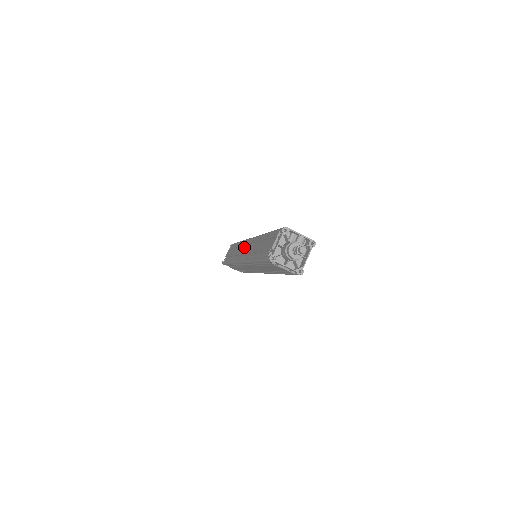
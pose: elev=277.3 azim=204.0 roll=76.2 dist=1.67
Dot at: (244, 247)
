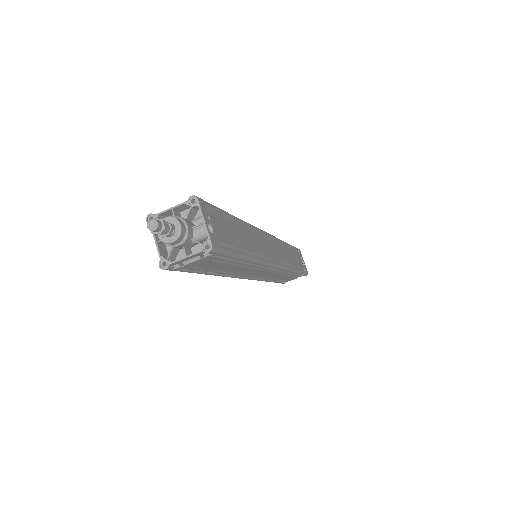
Dot at: occluded
